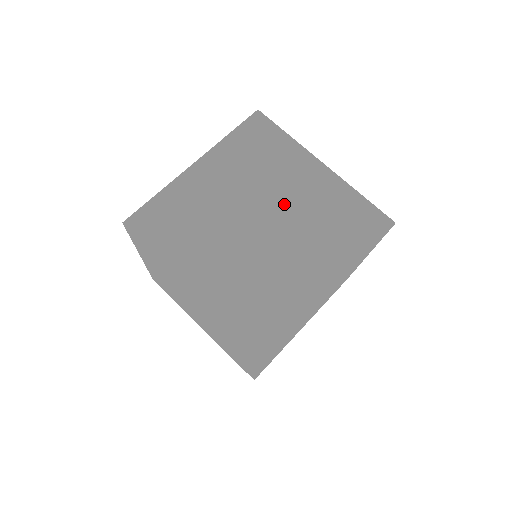
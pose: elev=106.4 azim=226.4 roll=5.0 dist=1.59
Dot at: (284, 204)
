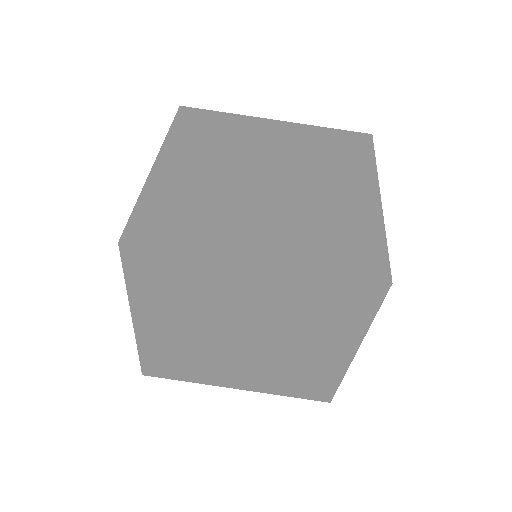
Dot at: (272, 158)
